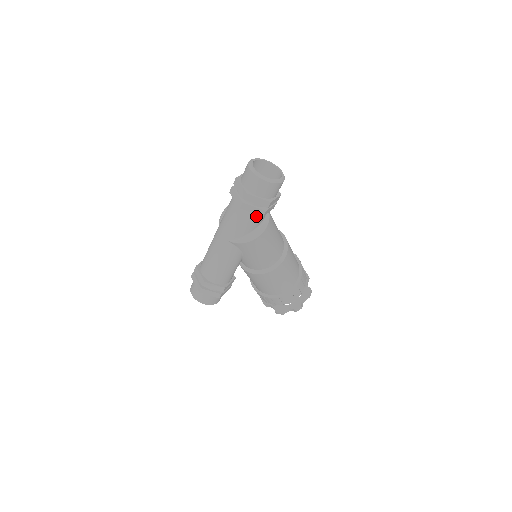
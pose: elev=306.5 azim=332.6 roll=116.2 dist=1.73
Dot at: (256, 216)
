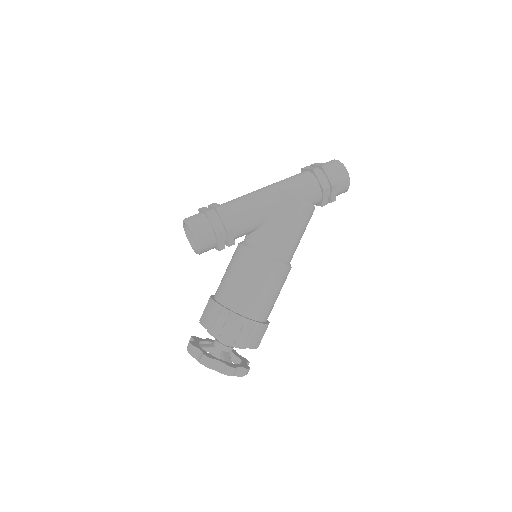
Dot at: (316, 187)
